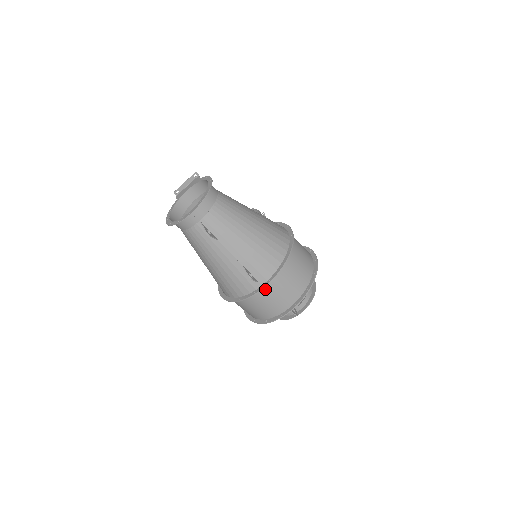
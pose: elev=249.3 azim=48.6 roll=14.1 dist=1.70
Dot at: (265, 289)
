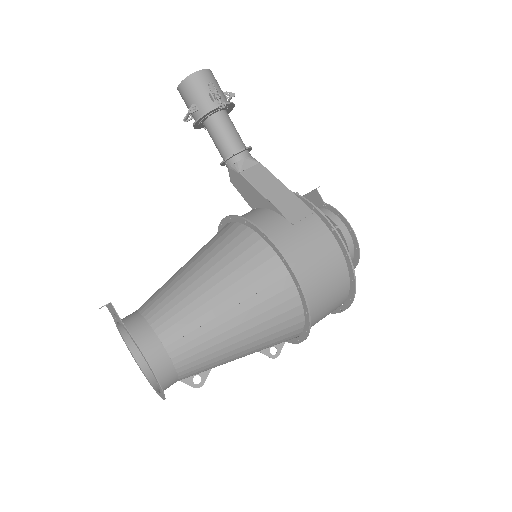
Dot at: occluded
